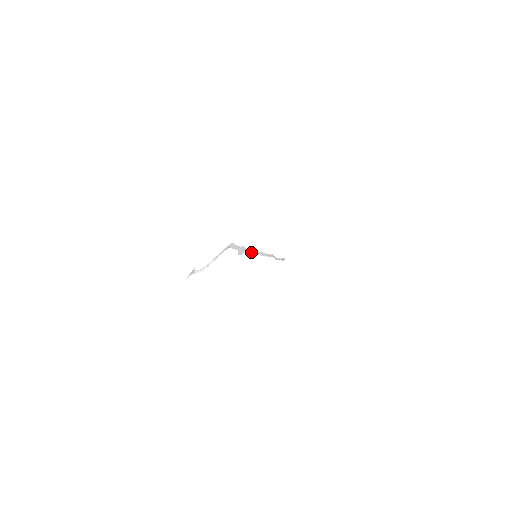
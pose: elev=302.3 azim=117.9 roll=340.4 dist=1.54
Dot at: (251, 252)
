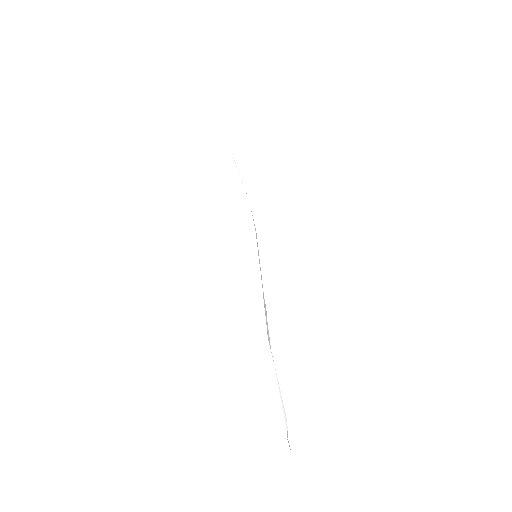
Dot at: (261, 276)
